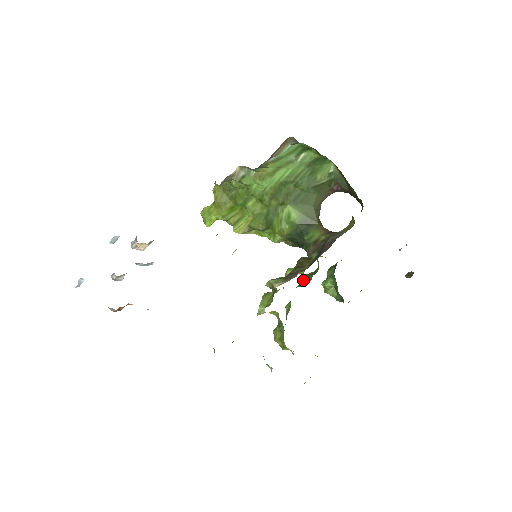
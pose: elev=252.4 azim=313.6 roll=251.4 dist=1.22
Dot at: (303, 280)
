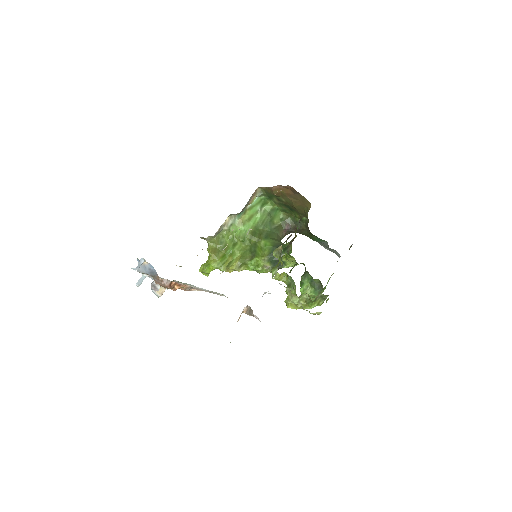
Dot at: (290, 271)
